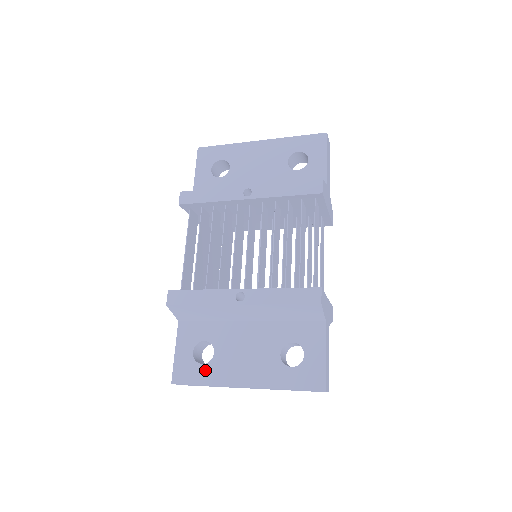
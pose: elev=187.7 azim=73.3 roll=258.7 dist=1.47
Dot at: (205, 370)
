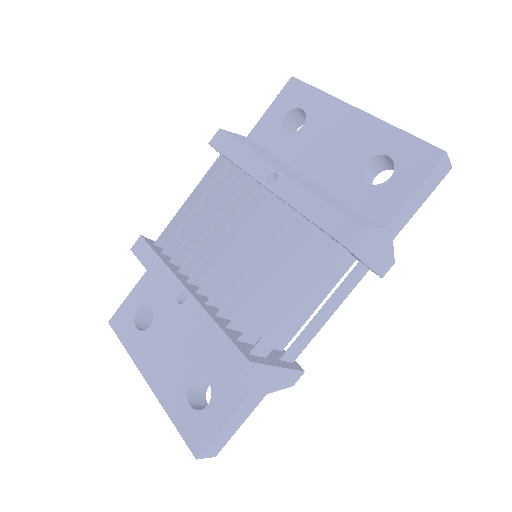
Dot at: (134, 335)
